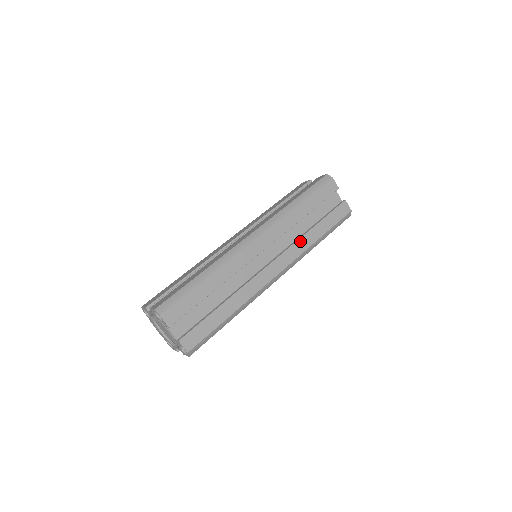
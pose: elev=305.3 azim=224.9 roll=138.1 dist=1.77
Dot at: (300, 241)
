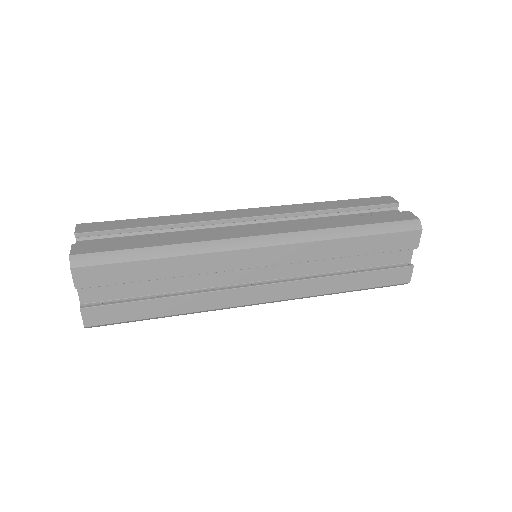
Dot at: (313, 222)
